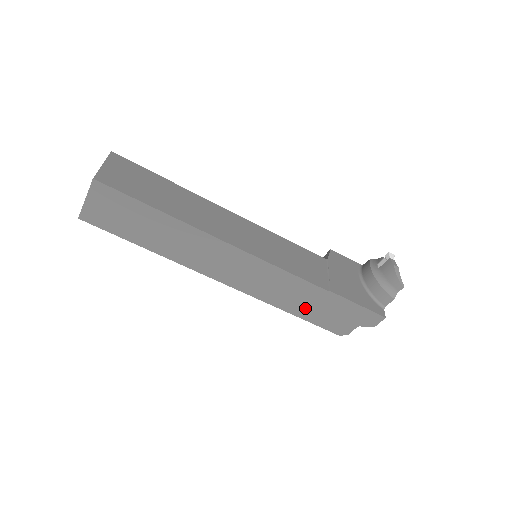
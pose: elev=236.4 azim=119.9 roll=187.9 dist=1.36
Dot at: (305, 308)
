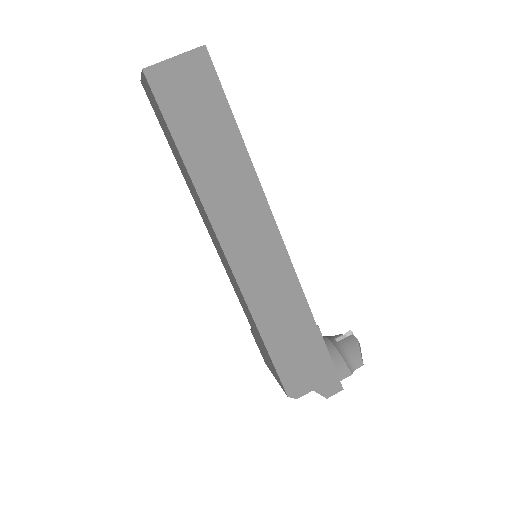
Dot at: (281, 338)
